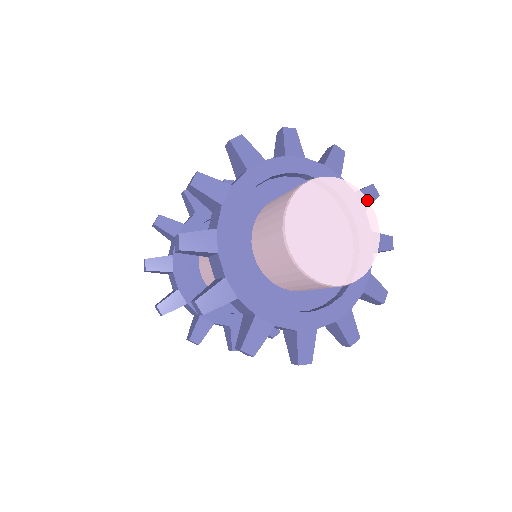
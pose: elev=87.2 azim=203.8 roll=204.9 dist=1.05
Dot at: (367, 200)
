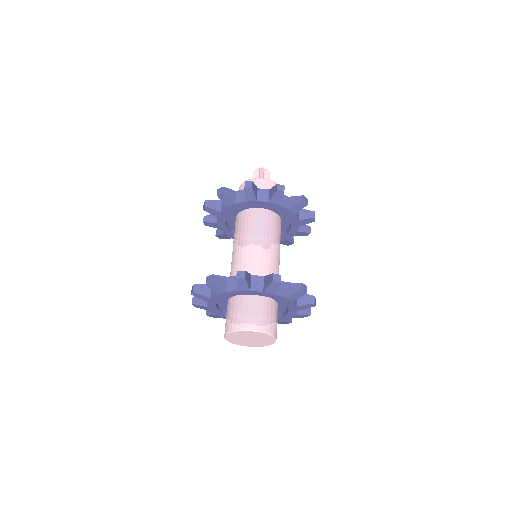
Dot at: (268, 335)
